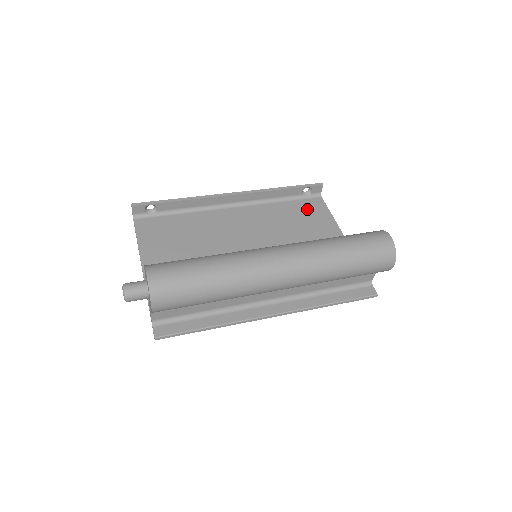
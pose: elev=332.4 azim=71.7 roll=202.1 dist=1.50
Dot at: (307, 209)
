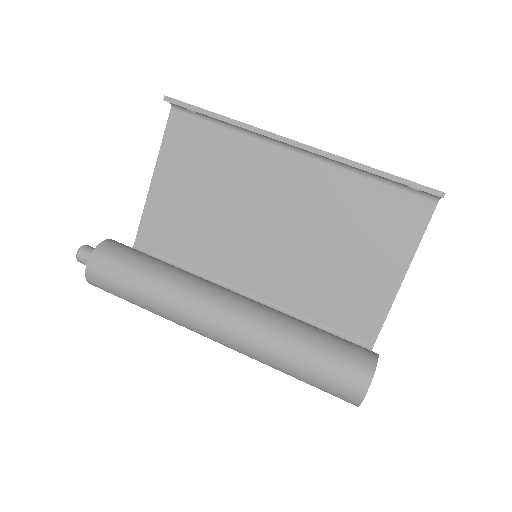
Dot at: (393, 212)
